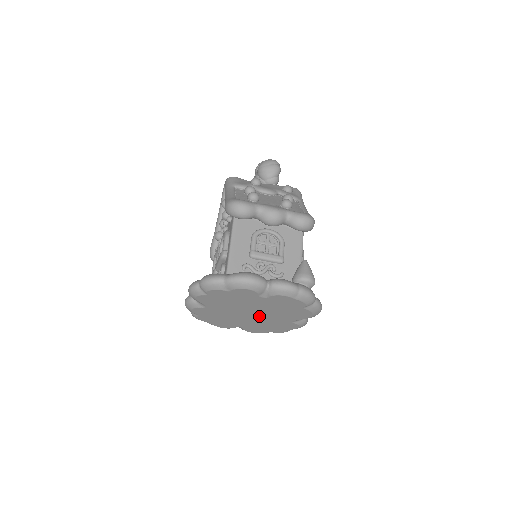
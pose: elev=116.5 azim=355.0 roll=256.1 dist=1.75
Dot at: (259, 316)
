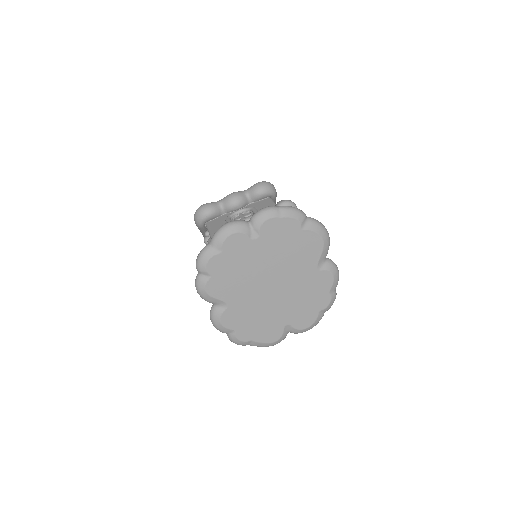
Dot at: (283, 283)
